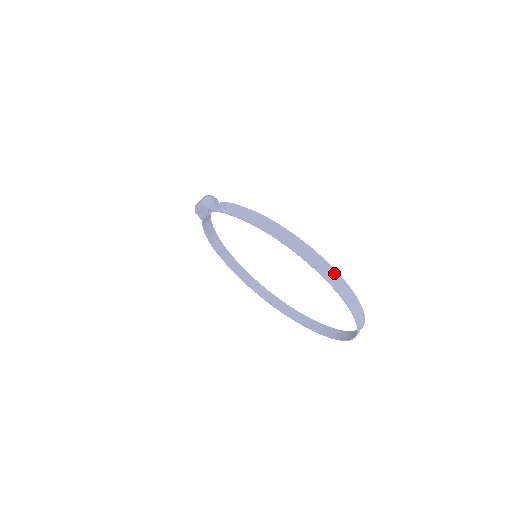
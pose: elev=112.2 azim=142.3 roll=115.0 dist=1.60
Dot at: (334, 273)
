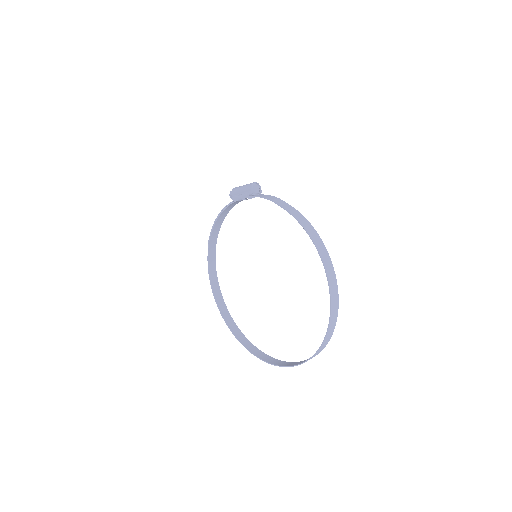
Dot at: (336, 289)
